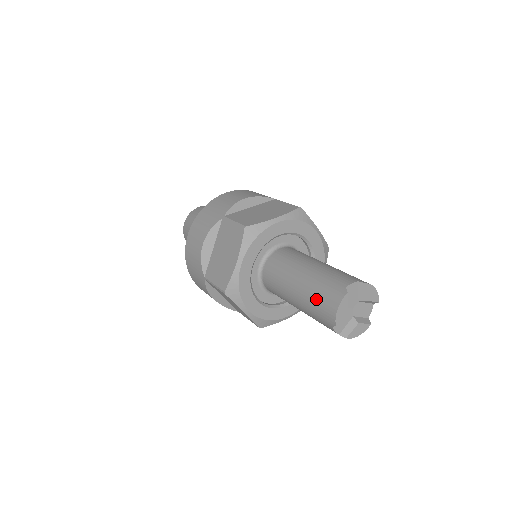
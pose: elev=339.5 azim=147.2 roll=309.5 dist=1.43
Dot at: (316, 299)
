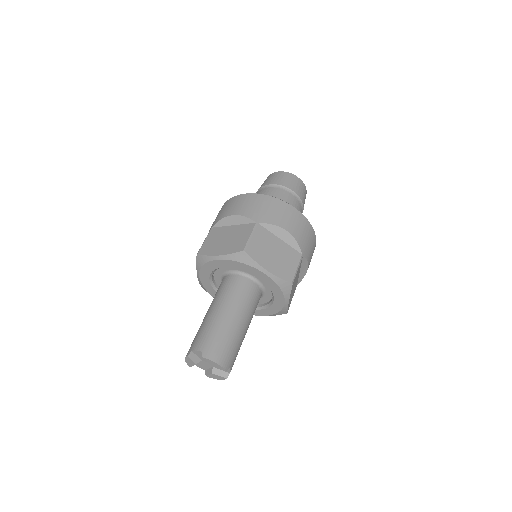
Dot at: occluded
